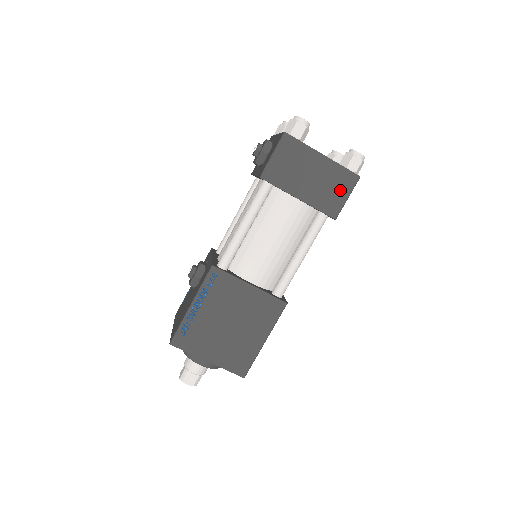
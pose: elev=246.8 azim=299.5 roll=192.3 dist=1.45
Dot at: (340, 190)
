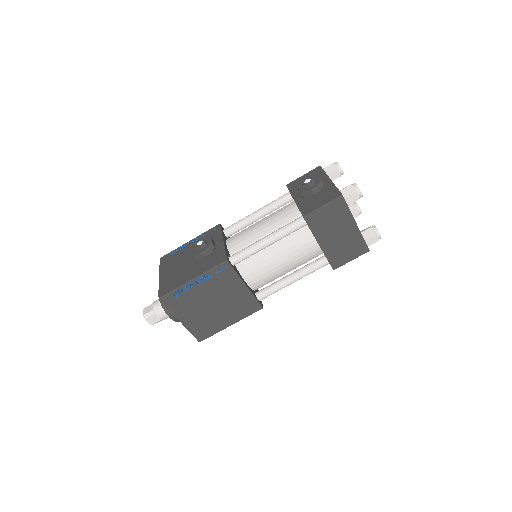
Dot at: (351, 253)
